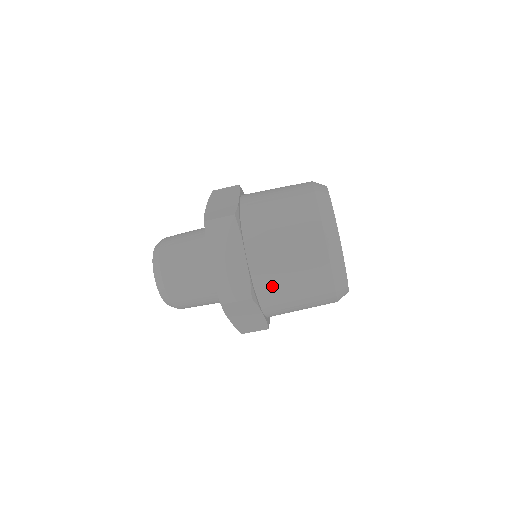
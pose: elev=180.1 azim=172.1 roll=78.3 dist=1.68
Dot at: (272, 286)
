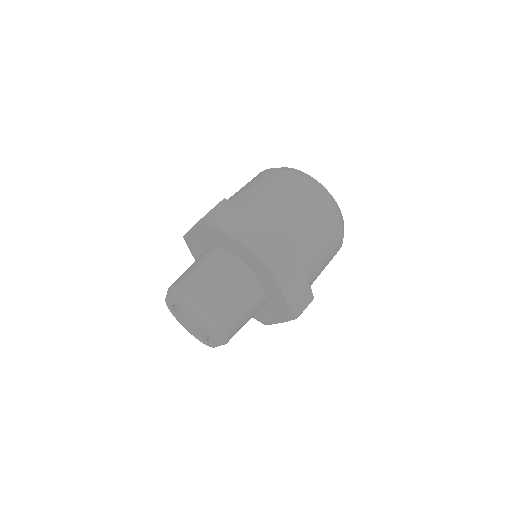
Dot at: (293, 230)
